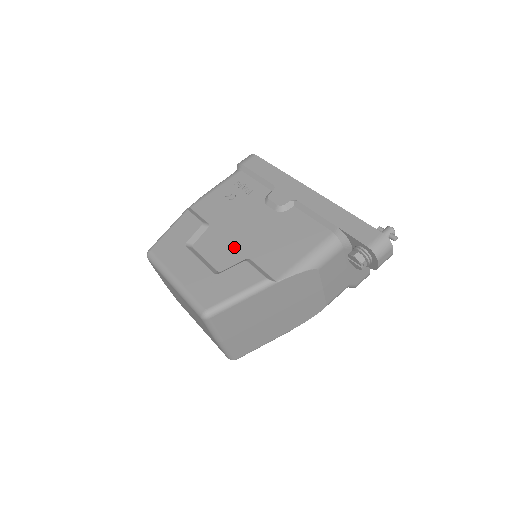
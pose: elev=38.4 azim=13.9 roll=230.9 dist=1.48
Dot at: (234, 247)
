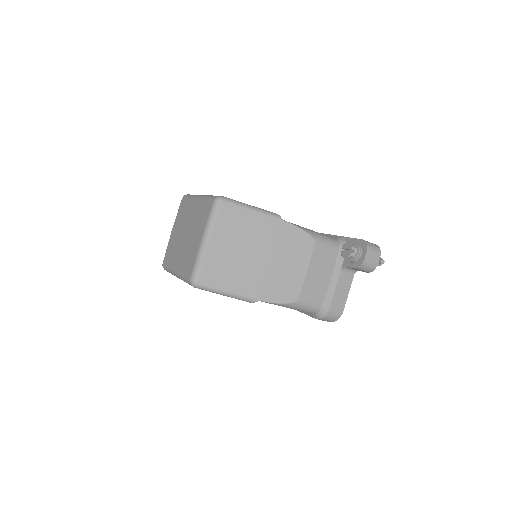
Dot at: occluded
